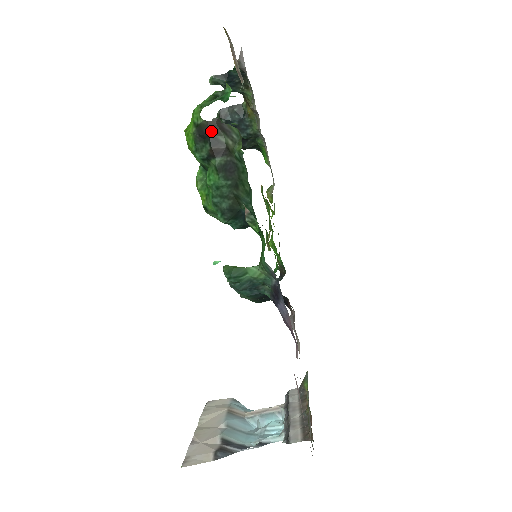
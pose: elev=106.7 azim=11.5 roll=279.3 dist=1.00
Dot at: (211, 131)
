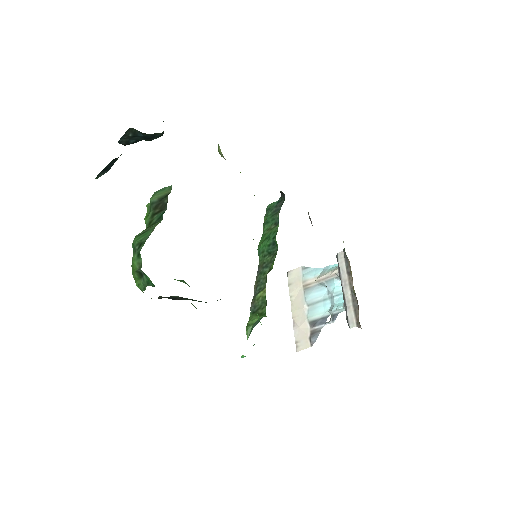
Dot at: occluded
